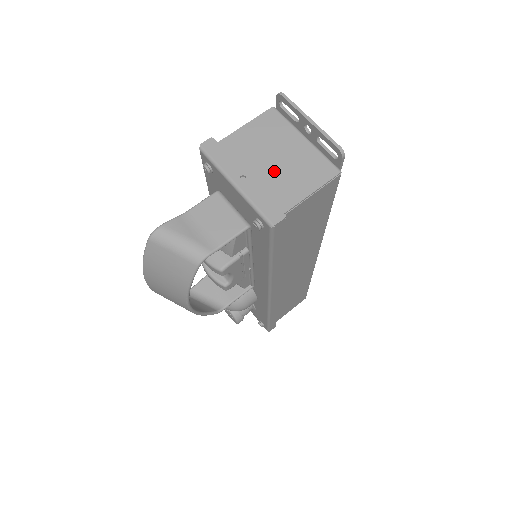
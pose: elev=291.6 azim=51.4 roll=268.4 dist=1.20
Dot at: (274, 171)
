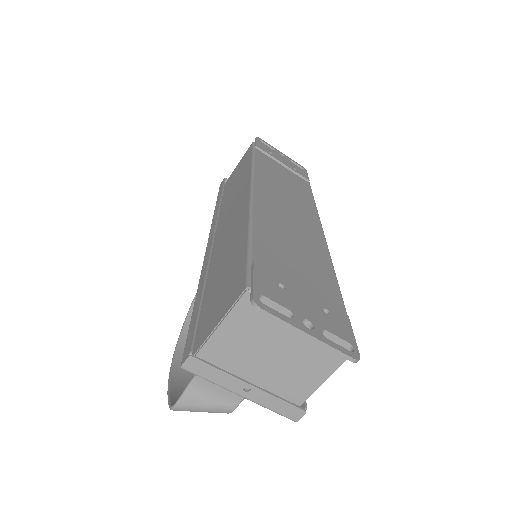
Dot at: (278, 367)
